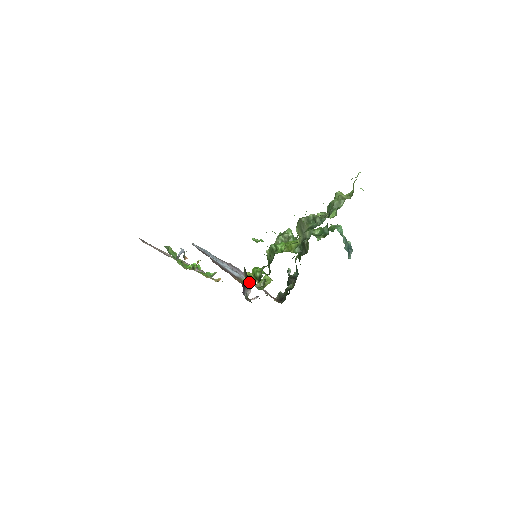
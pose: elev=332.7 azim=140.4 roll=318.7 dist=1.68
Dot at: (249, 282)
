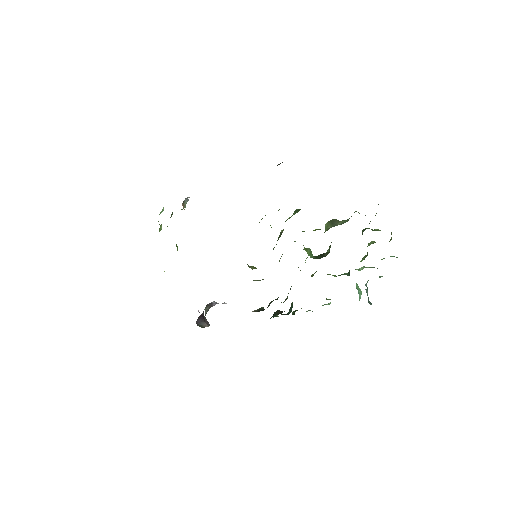
Dot at: (279, 164)
